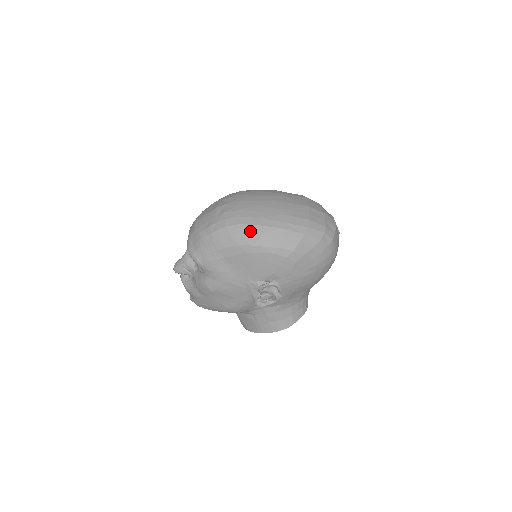
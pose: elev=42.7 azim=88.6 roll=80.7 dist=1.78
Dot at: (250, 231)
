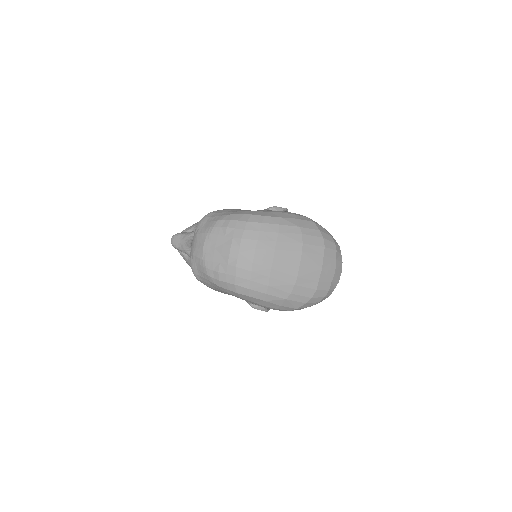
Dot at: (256, 297)
